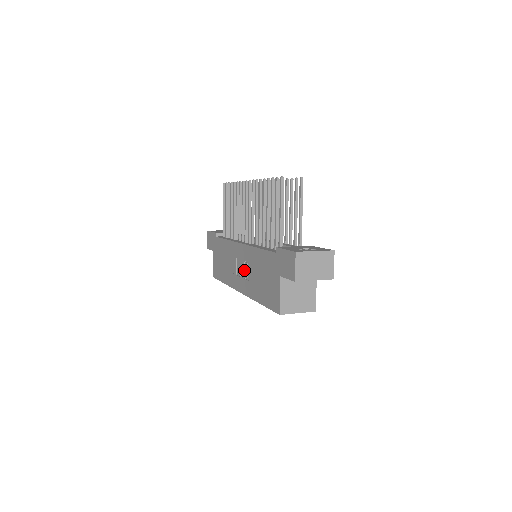
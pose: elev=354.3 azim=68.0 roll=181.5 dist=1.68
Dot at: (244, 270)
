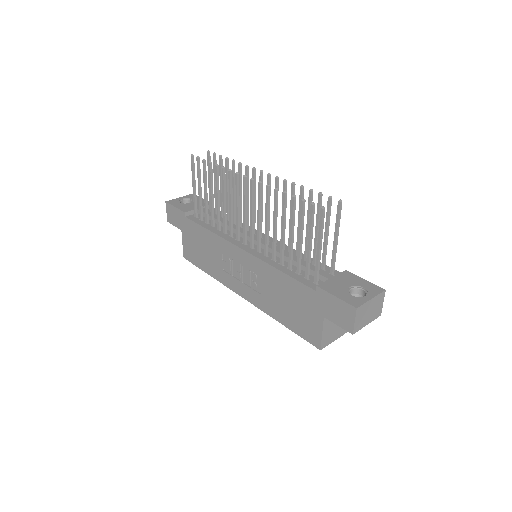
Dot at: (250, 279)
